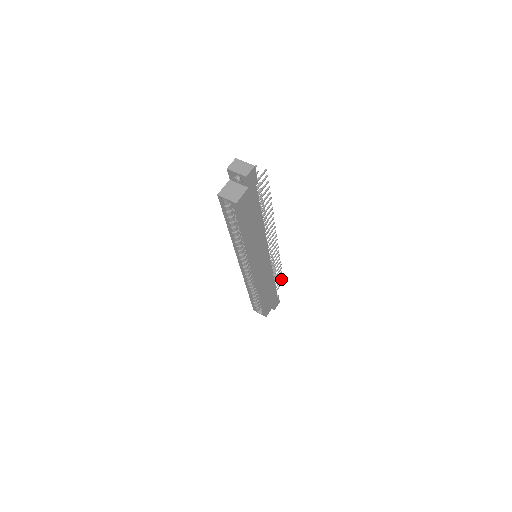
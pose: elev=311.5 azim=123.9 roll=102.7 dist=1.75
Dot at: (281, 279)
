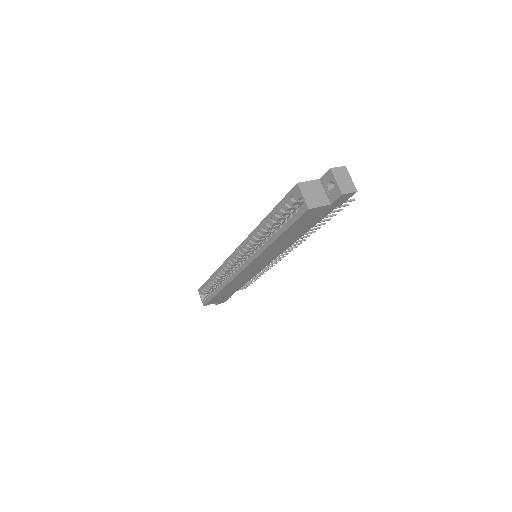
Dot at: (247, 286)
